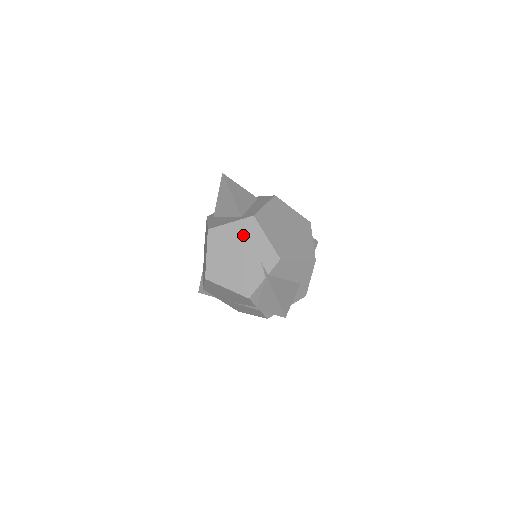
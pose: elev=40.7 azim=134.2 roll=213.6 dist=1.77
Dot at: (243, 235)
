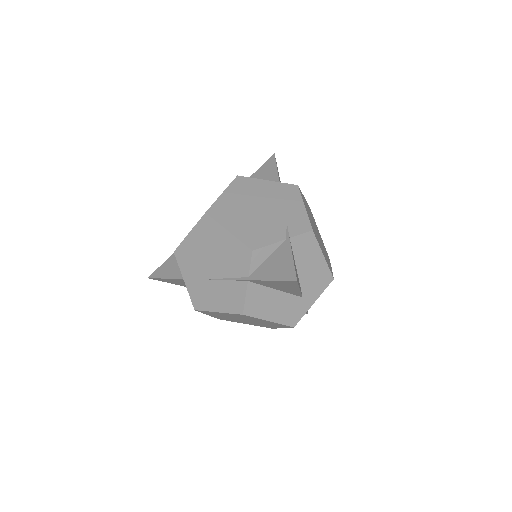
Dot at: (277, 195)
